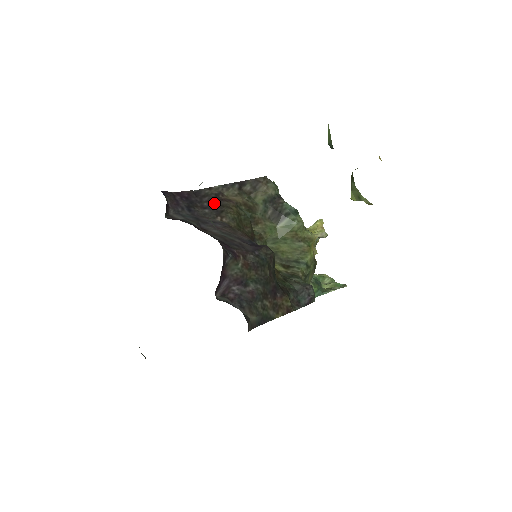
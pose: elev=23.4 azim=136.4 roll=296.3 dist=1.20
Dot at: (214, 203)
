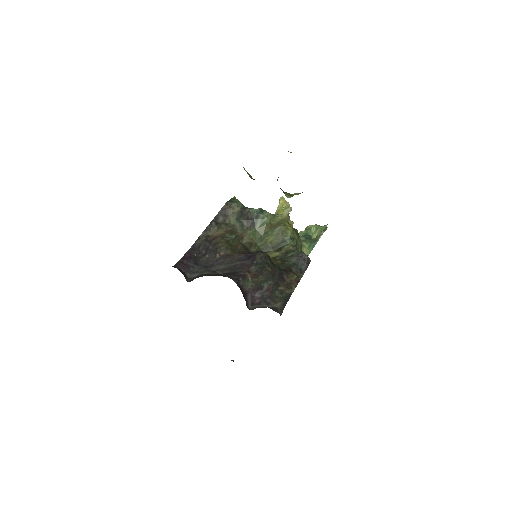
Dot at: (208, 247)
